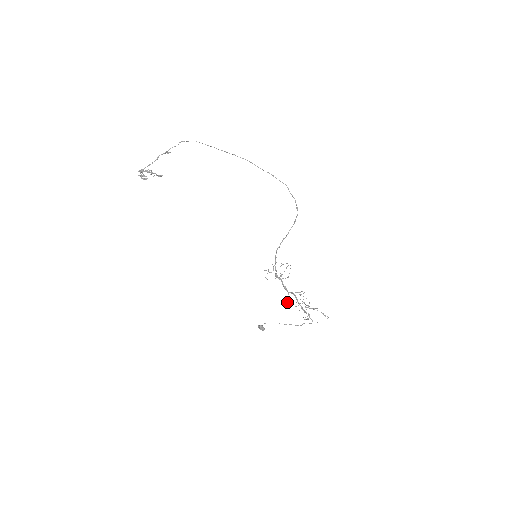
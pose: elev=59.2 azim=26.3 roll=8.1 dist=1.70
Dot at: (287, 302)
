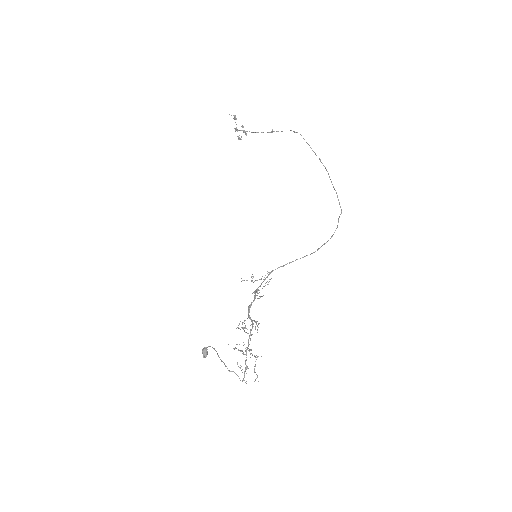
Dot at: occluded
